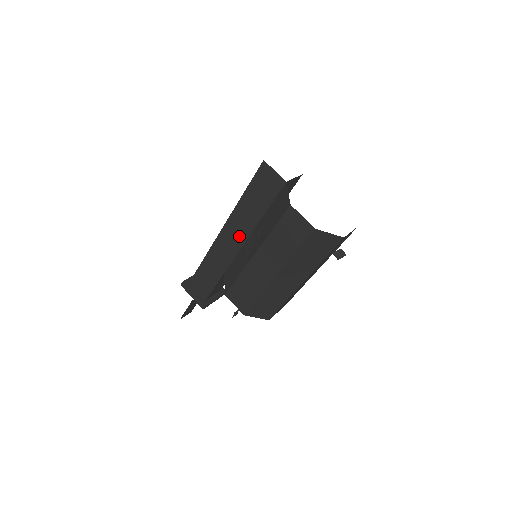
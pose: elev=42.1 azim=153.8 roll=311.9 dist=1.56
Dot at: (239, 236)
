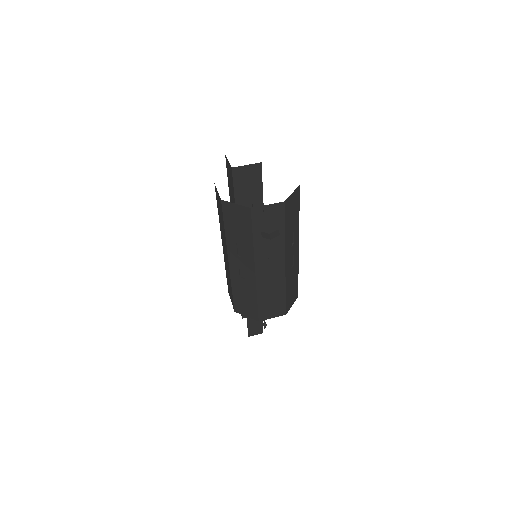
Dot at: occluded
